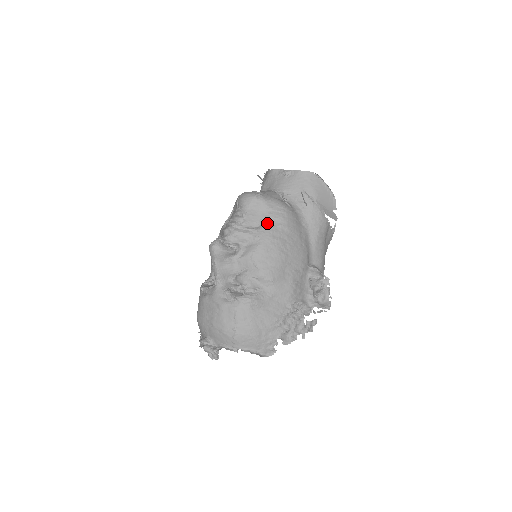
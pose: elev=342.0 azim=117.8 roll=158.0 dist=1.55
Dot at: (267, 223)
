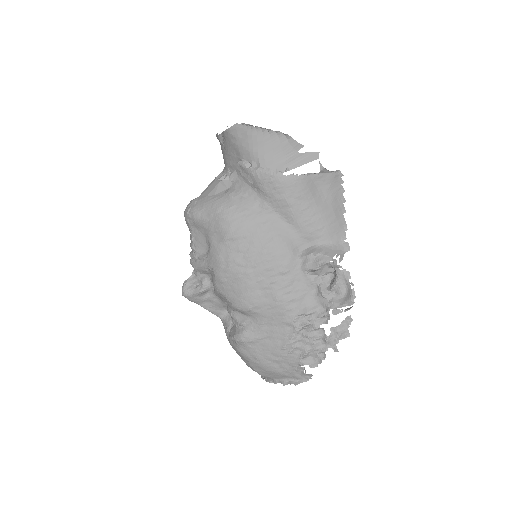
Dot at: (211, 243)
